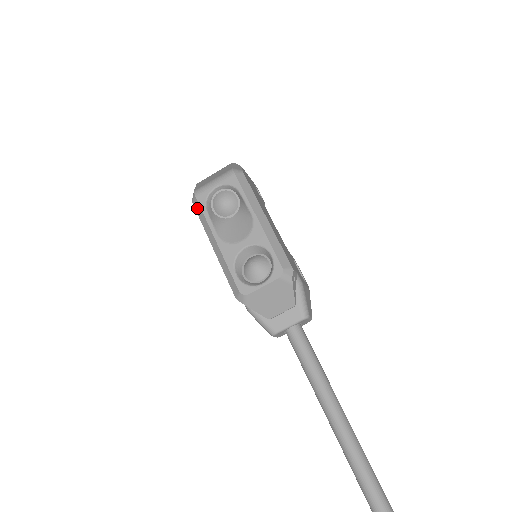
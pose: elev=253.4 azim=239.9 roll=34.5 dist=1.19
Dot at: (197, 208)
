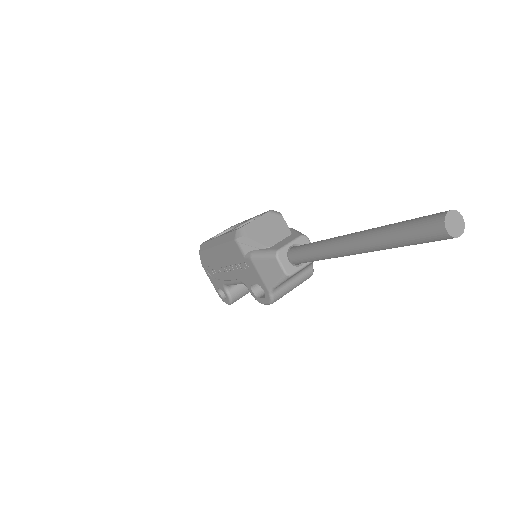
Dot at: (202, 247)
